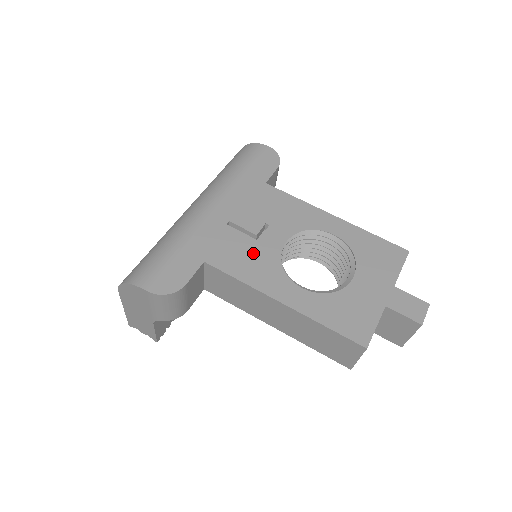
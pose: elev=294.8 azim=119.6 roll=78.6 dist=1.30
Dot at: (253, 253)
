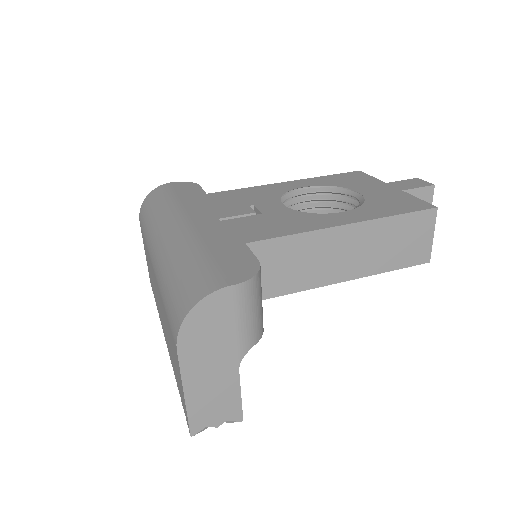
Dot at: (273, 219)
